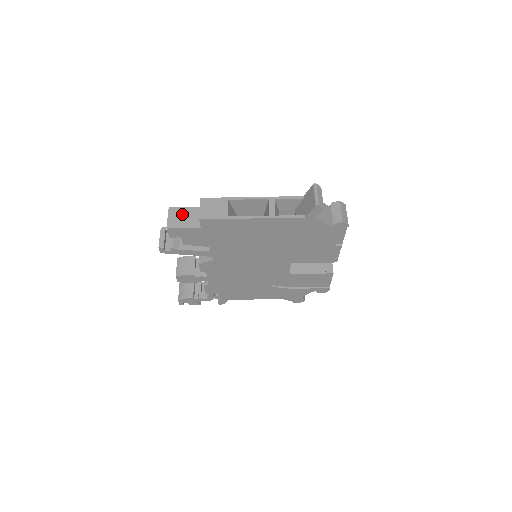
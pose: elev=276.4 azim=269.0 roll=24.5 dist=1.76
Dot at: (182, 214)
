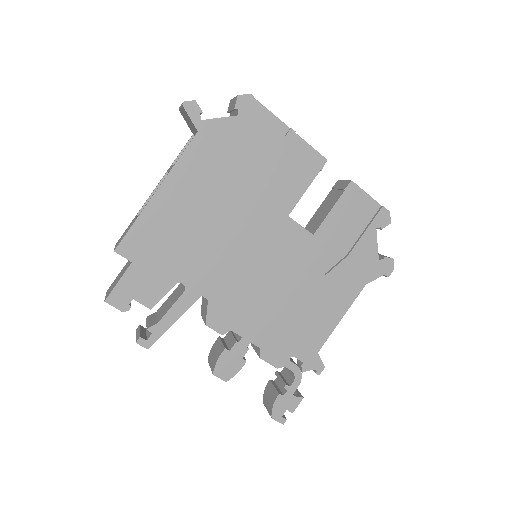
Dot at: (116, 279)
